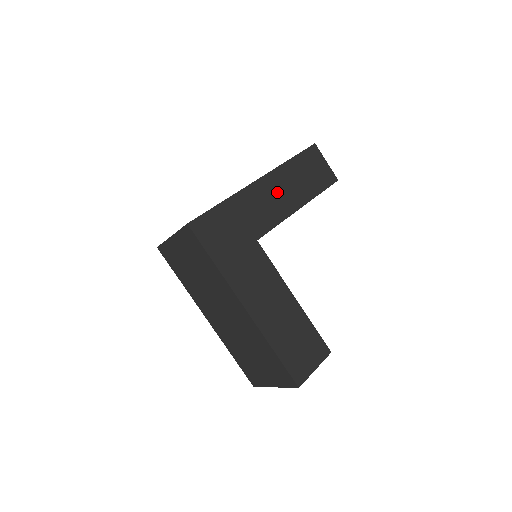
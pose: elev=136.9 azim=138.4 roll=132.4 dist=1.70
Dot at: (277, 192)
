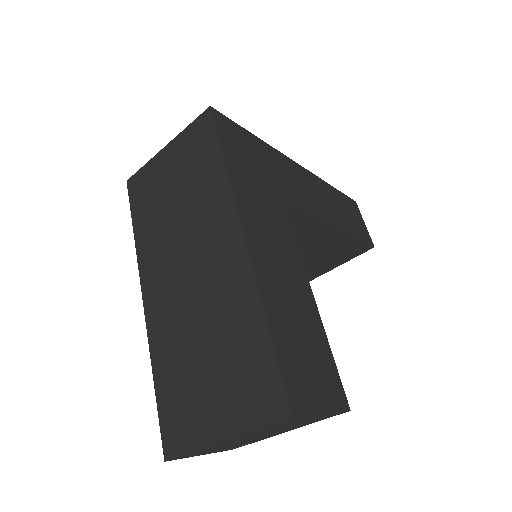
Dot at: (314, 191)
